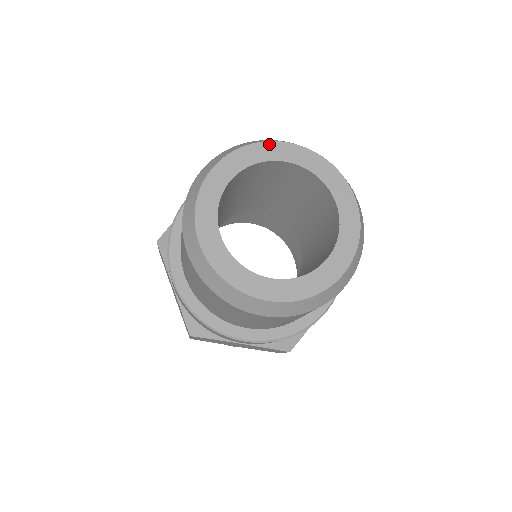
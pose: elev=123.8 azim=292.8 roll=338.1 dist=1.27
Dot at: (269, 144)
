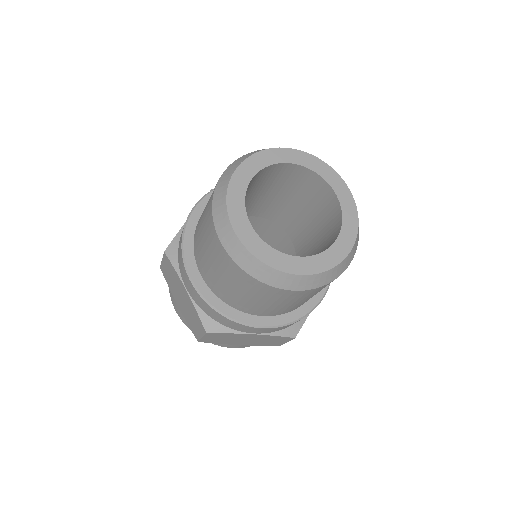
Dot at: (335, 173)
